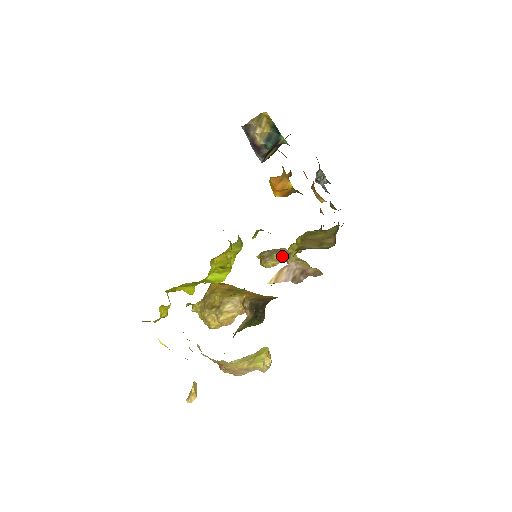
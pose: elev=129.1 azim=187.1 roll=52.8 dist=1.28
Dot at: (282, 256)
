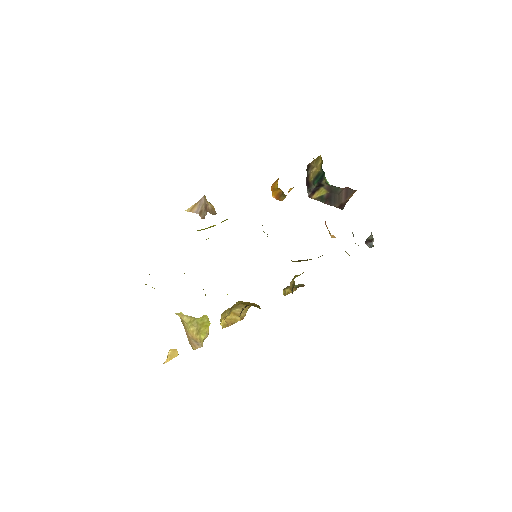
Dot at: (297, 287)
